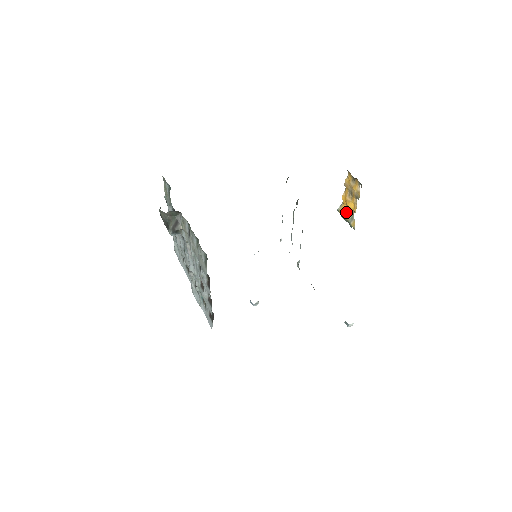
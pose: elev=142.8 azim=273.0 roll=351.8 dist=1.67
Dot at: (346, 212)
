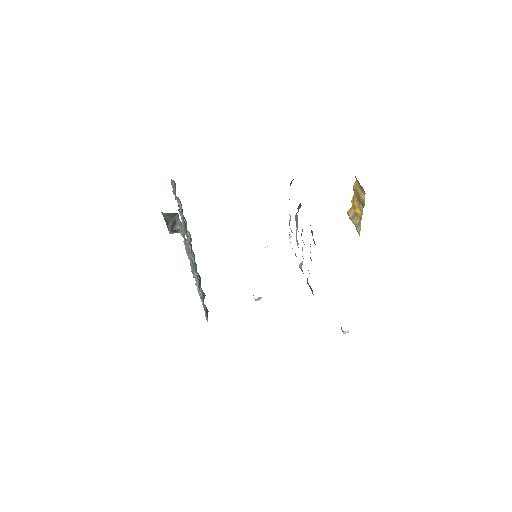
Dot at: (354, 217)
